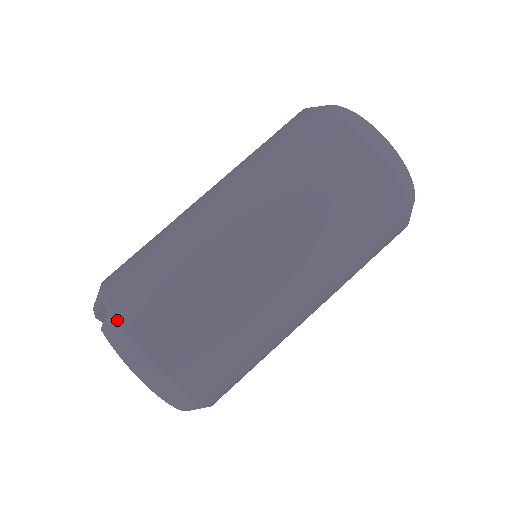
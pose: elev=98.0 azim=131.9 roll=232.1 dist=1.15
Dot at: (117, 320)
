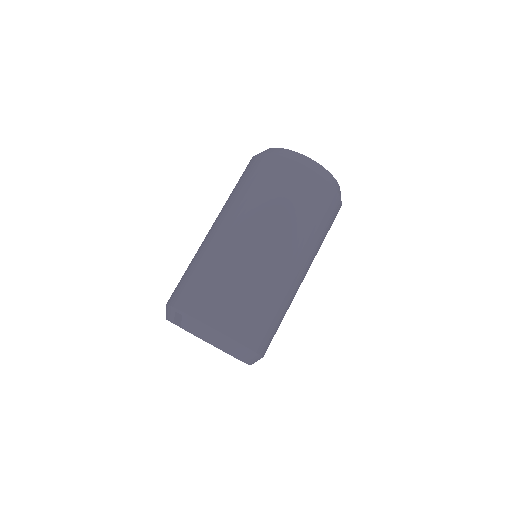
Dot at: (191, 317)
